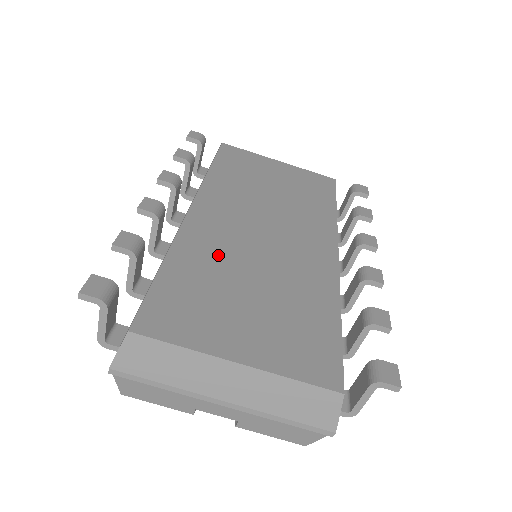
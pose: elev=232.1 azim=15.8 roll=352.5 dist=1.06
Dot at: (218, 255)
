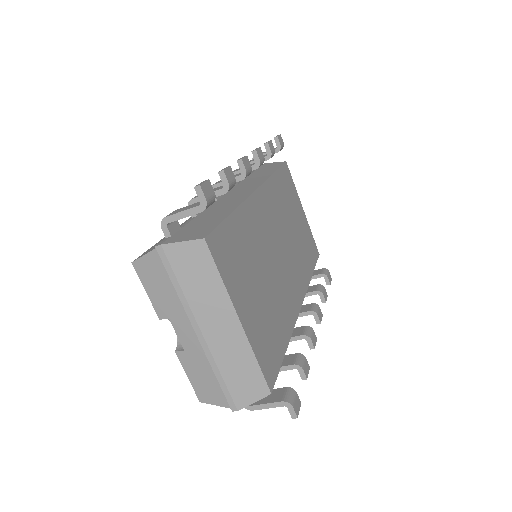
Dot at: (257, 239)
